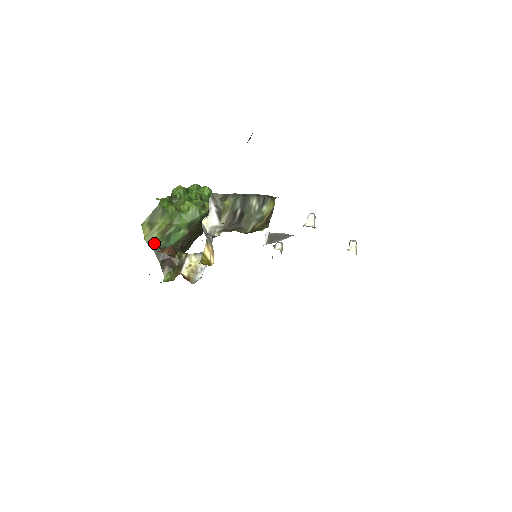
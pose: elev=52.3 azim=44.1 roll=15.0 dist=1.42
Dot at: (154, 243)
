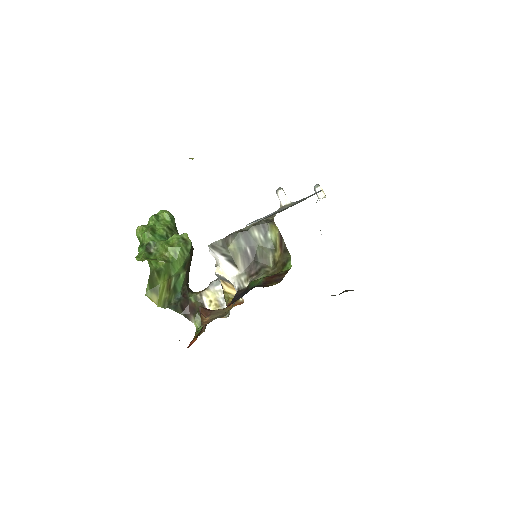
Dot at: (167, 303)
